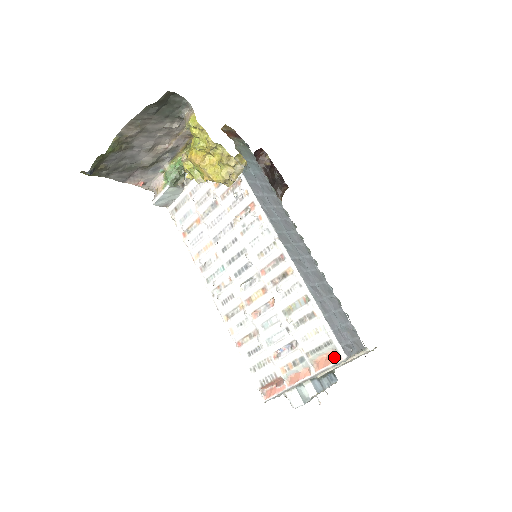
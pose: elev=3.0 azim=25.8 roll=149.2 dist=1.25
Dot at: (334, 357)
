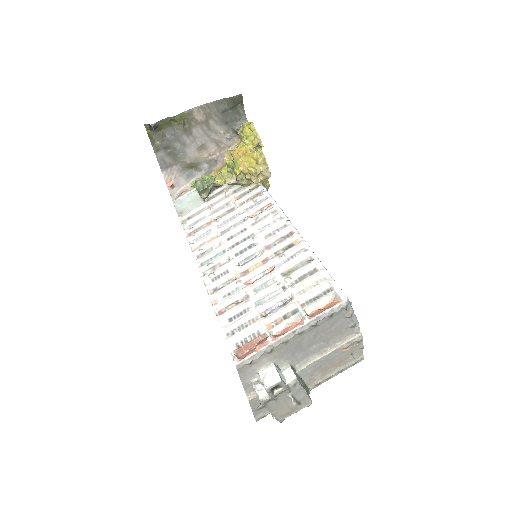
Dot at: (333, 303)
